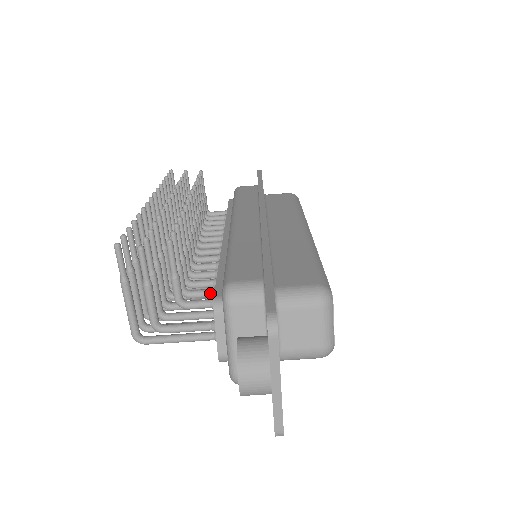
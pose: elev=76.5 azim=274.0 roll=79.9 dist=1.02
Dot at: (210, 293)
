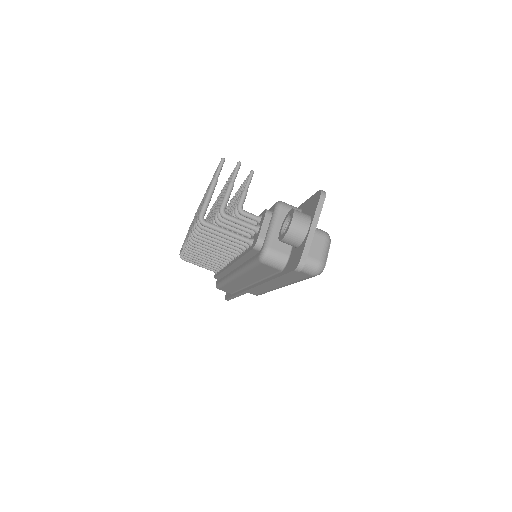
Dot at: (253, 220)
